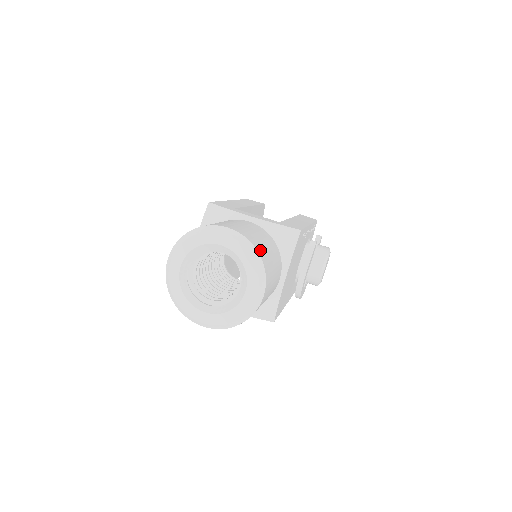
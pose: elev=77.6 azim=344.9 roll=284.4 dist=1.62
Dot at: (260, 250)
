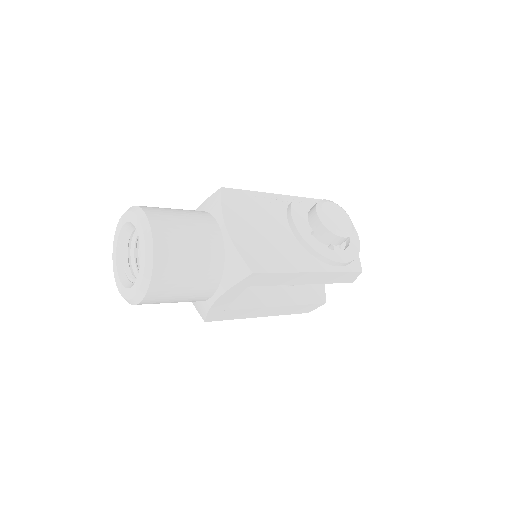
Dot at: occluded
